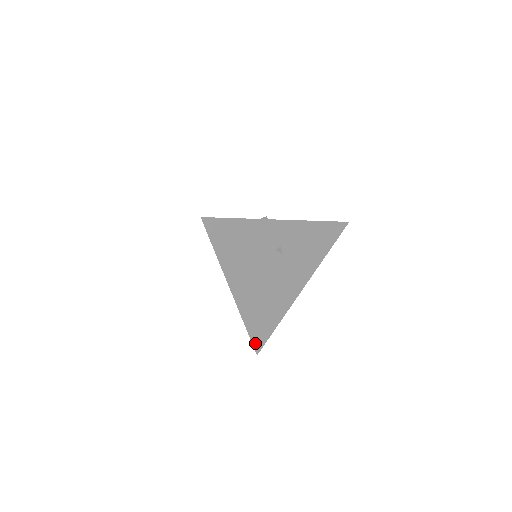
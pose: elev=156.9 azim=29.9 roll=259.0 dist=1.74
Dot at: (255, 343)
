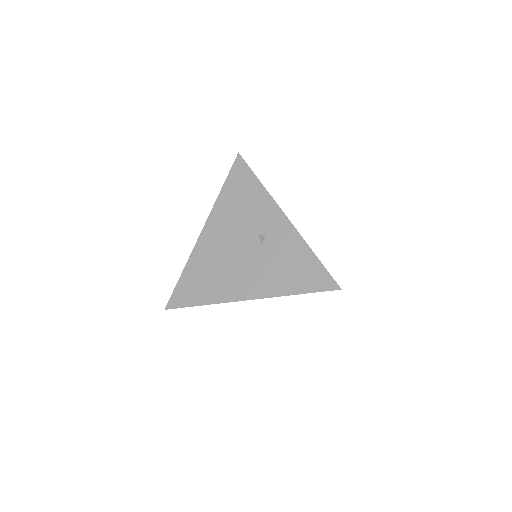
Dot at: (174, 296)
